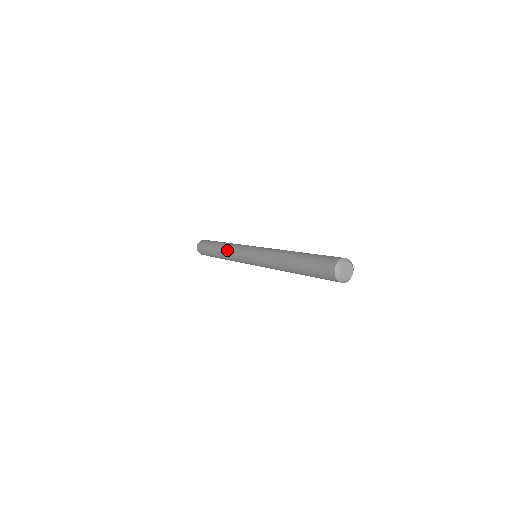
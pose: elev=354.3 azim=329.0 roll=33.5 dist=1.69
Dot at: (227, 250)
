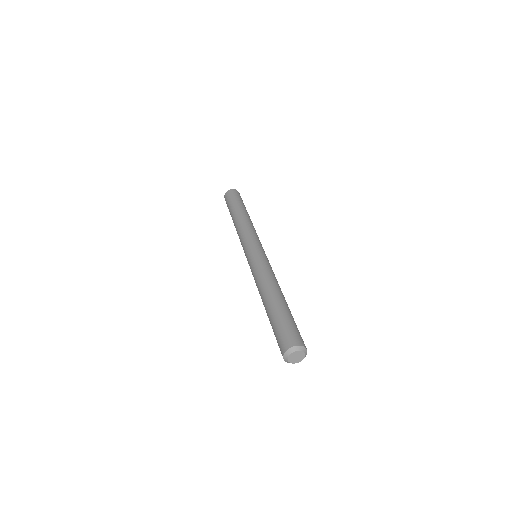
Dot at: (237, 231)
